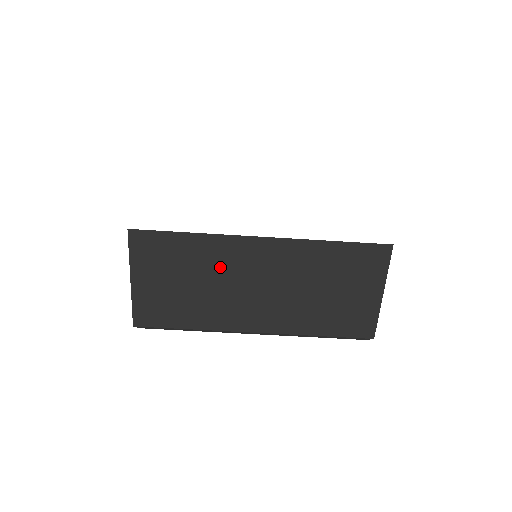
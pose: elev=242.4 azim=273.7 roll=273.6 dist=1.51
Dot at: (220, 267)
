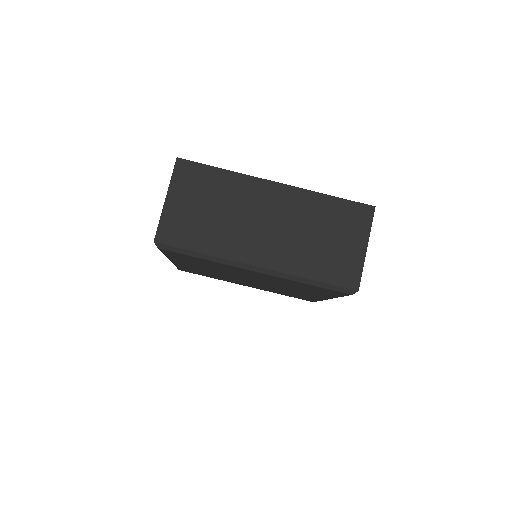
Dot at: (240, 201)
